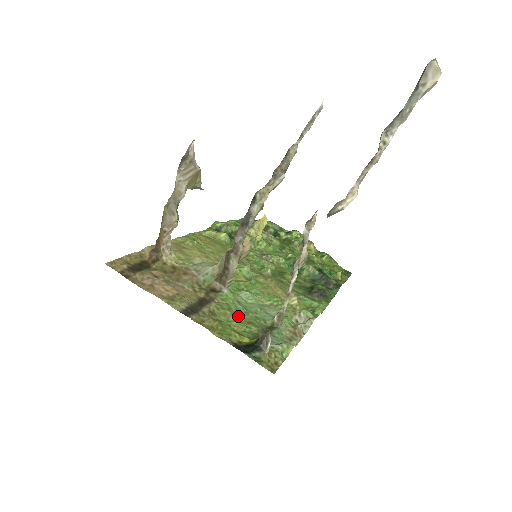
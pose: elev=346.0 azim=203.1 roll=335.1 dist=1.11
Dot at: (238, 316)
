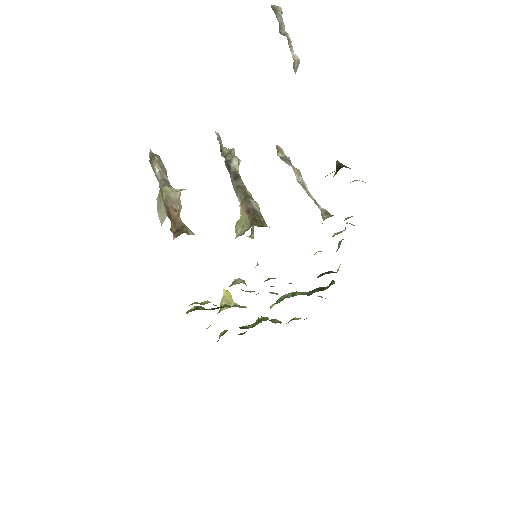
Dot at: occluded
